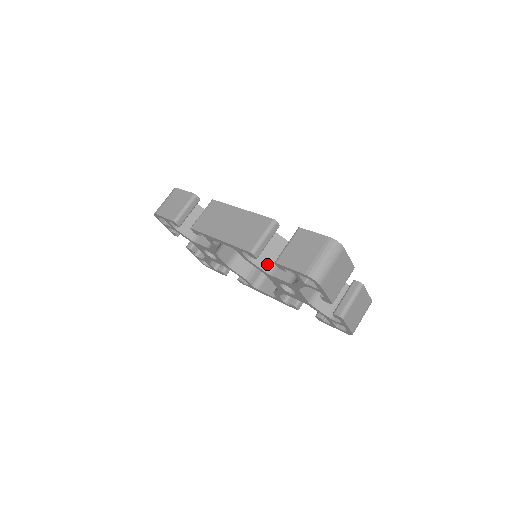
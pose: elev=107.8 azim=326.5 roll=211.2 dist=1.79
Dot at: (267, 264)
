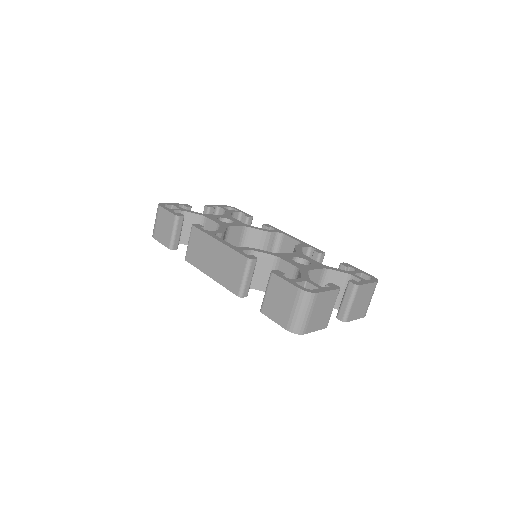
Dot at: (262, 284)
